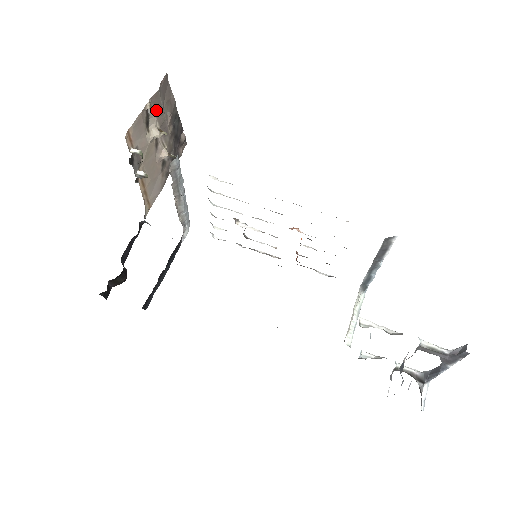
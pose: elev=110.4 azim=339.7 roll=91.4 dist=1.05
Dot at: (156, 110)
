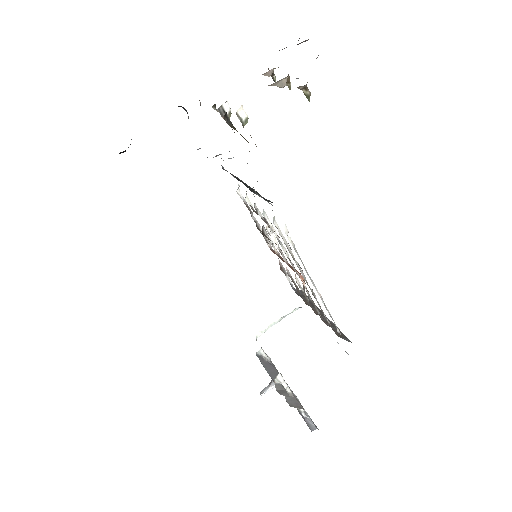
Dot at: occluded
